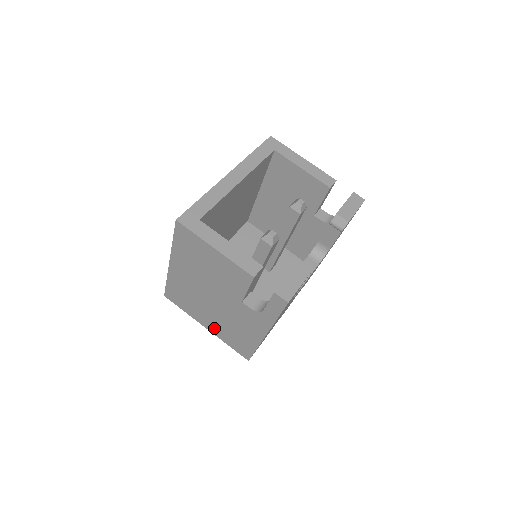
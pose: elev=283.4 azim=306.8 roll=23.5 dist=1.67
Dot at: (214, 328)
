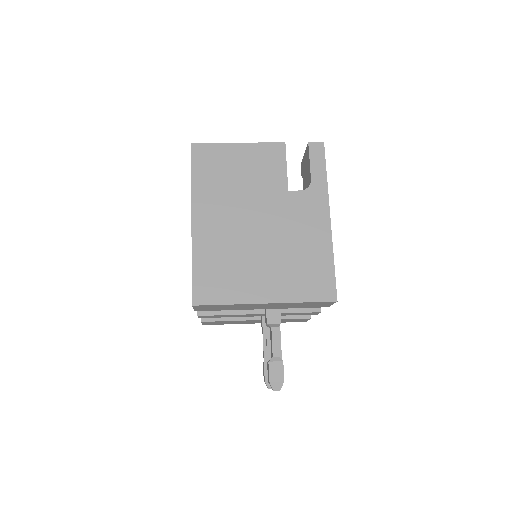
Dot at: (276, 287)
